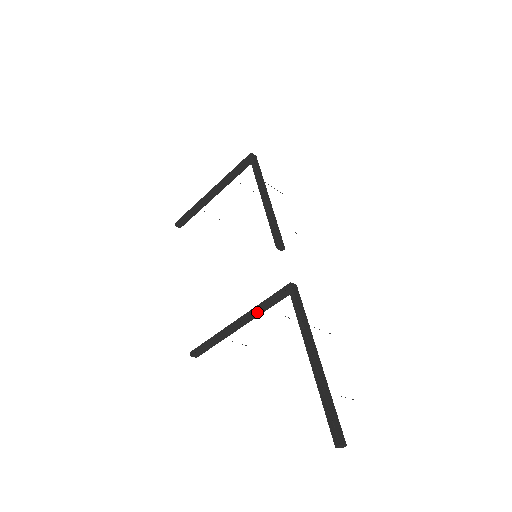
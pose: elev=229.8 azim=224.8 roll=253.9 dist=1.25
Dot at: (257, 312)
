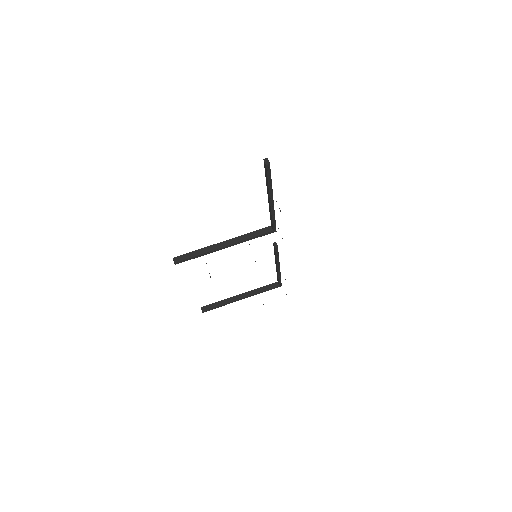
Dot at: (242, 237)
